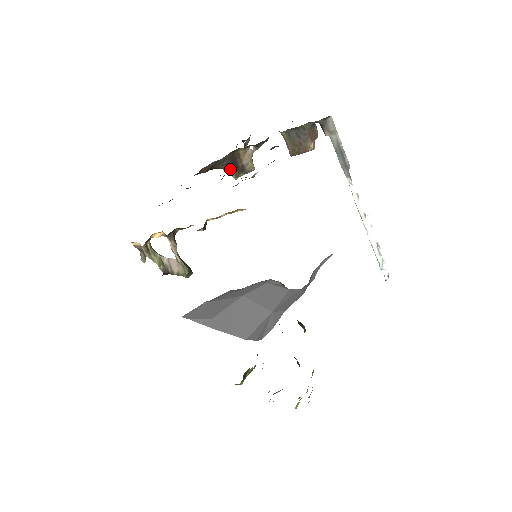
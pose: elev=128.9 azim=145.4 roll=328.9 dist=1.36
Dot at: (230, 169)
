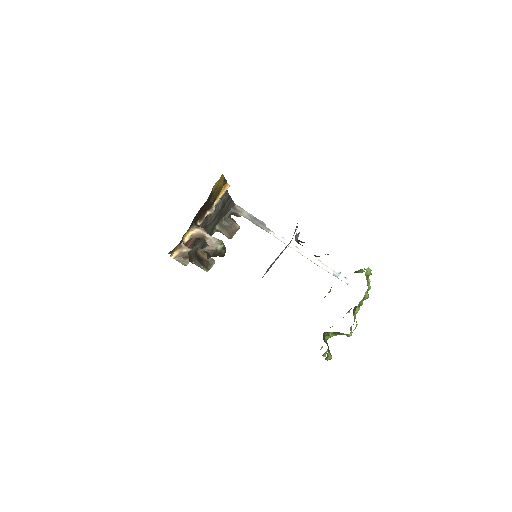
Dot at: (200, 264)
